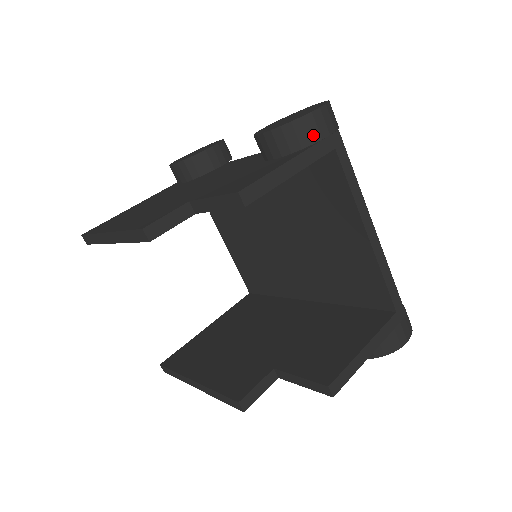
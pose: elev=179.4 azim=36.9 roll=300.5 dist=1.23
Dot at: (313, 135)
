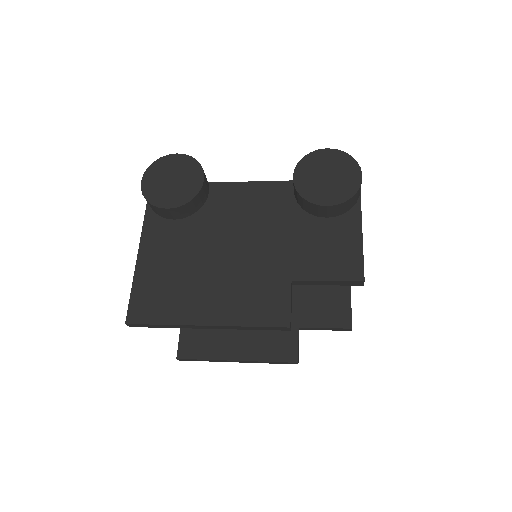
Dot at: (358, 197)
